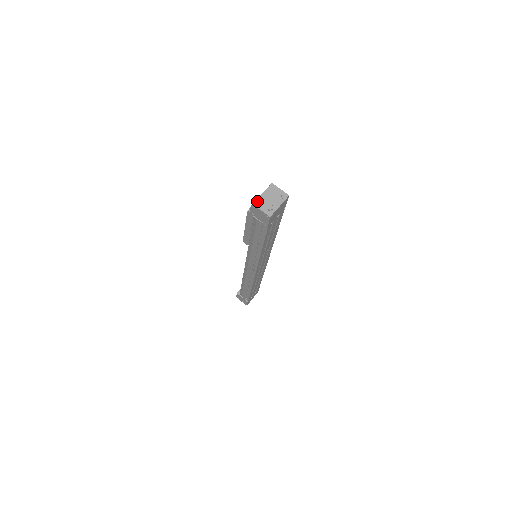
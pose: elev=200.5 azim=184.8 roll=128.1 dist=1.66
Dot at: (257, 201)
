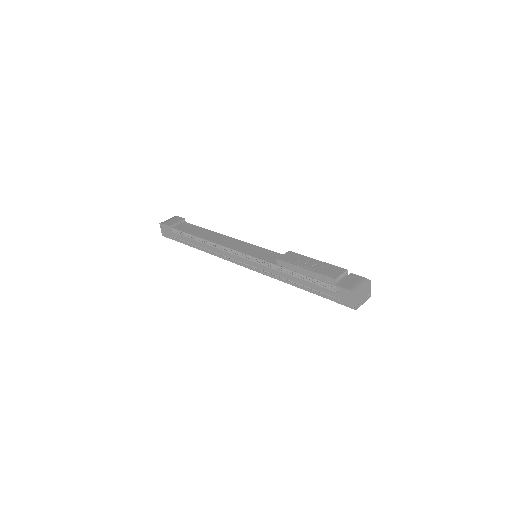
Dot at: (359, 293)
